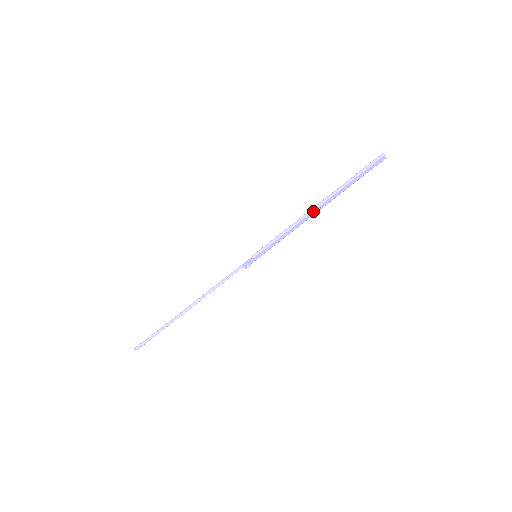
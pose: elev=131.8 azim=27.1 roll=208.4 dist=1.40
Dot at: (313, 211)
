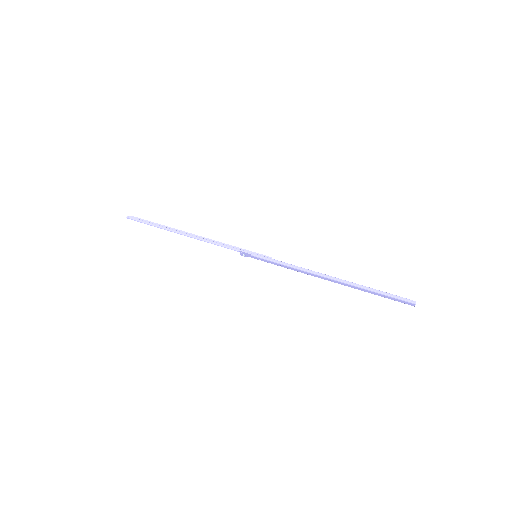
Dot at: (323, 277)
